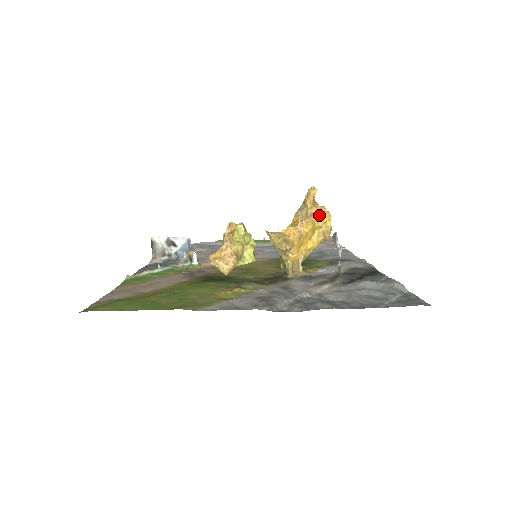
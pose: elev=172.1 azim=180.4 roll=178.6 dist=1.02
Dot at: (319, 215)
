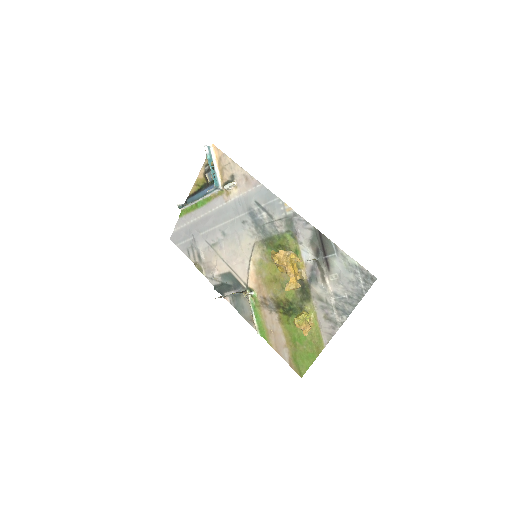
Dot at: (288, 262)
